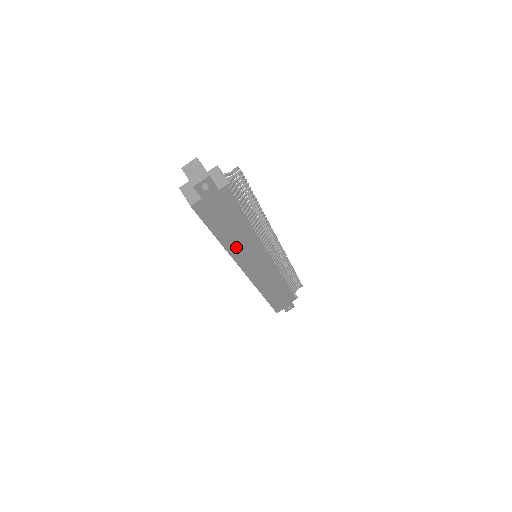
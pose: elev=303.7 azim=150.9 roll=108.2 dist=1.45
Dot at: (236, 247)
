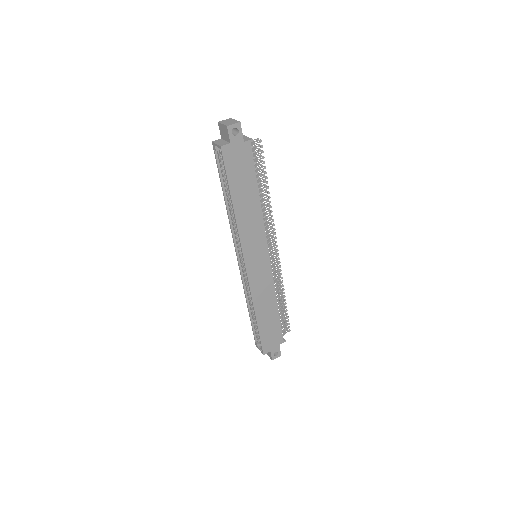
Dot at: (244, 222)
